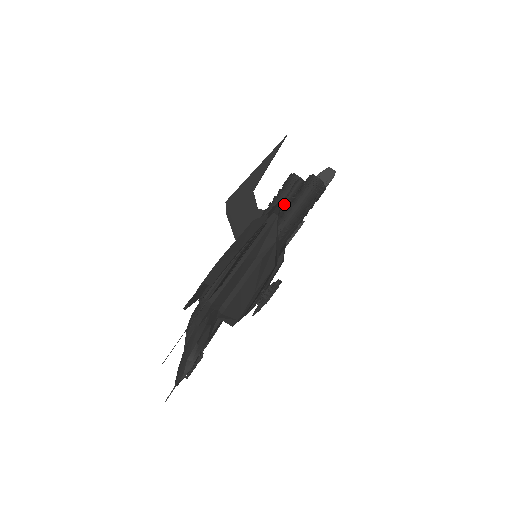
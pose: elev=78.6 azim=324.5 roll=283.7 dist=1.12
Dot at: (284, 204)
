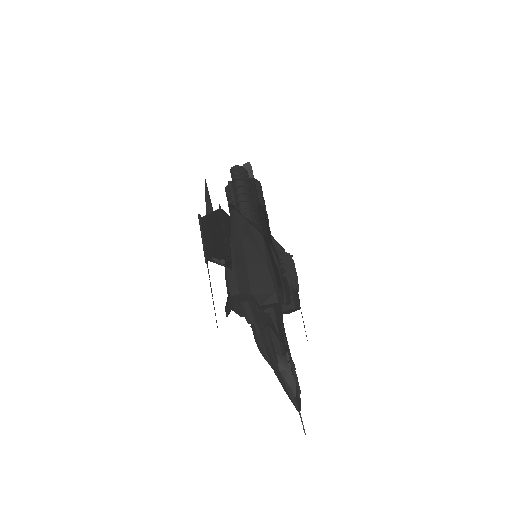
Dot at: (234, 203)
